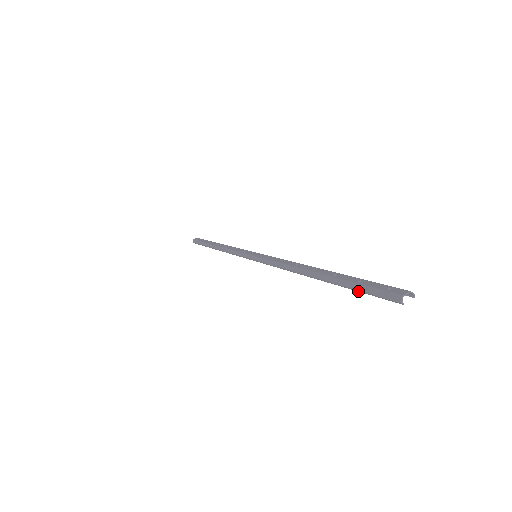
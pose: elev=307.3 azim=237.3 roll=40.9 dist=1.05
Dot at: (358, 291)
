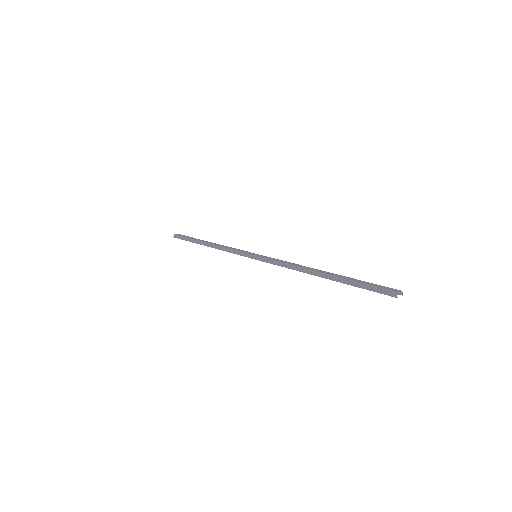
Dot at: occluded
